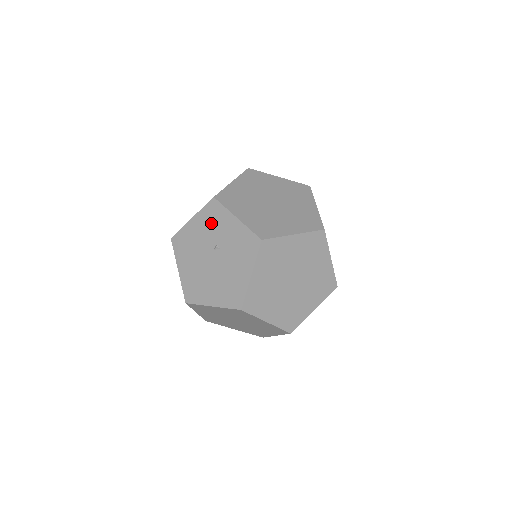
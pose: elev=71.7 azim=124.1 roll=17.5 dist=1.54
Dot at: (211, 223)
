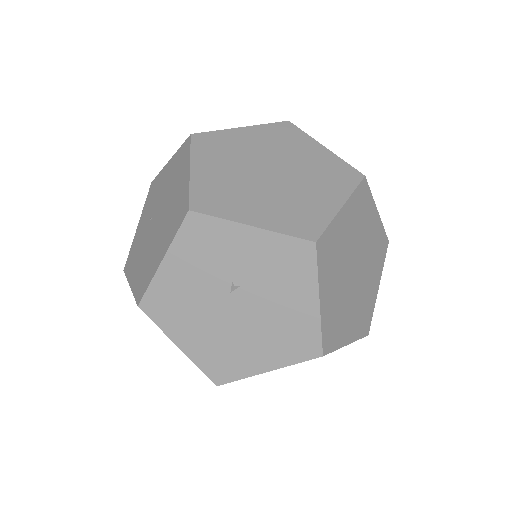
Dot at: (205, 254)
